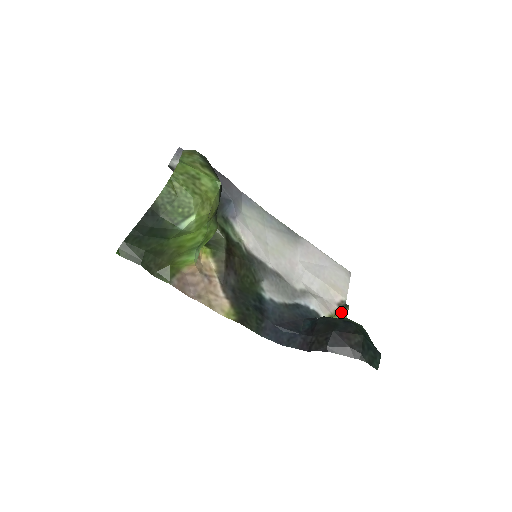
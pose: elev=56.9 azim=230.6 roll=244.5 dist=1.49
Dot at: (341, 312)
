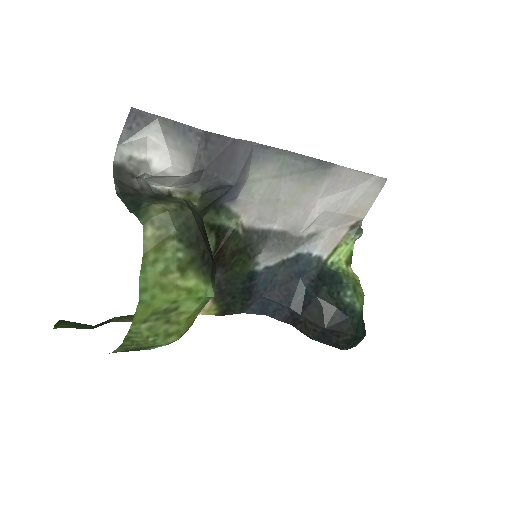
Dot at: (350, 238)
